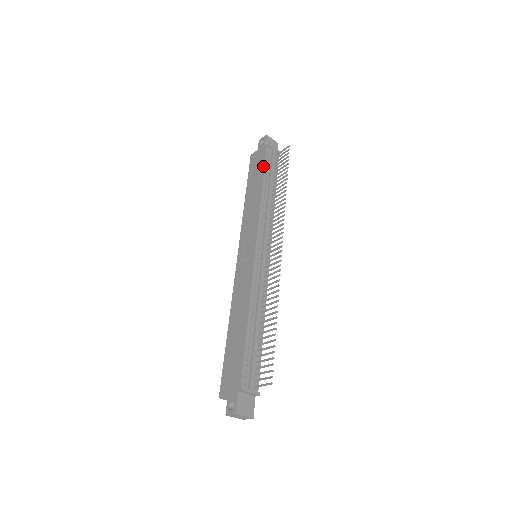
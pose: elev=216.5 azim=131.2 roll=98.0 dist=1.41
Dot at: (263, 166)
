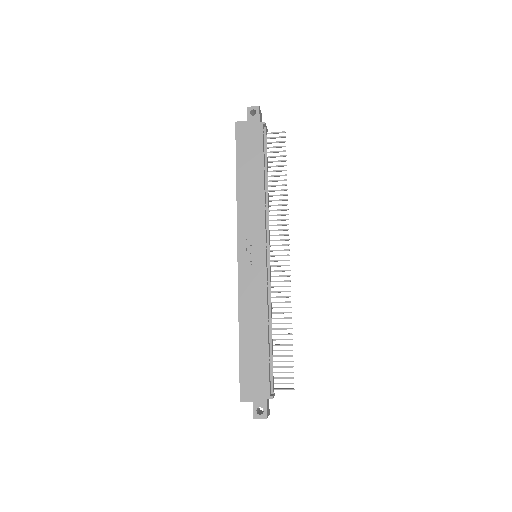
Dot at: (262, 151)
